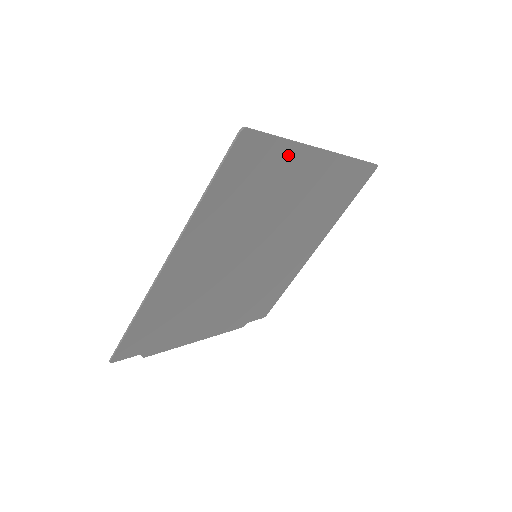
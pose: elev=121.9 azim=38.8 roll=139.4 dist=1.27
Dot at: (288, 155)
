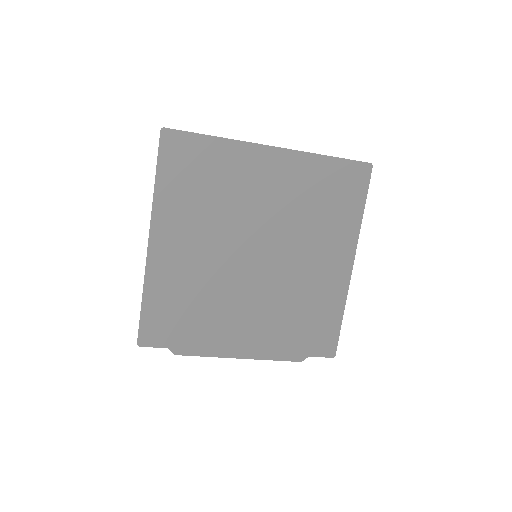
Dot at: (224, 150)
